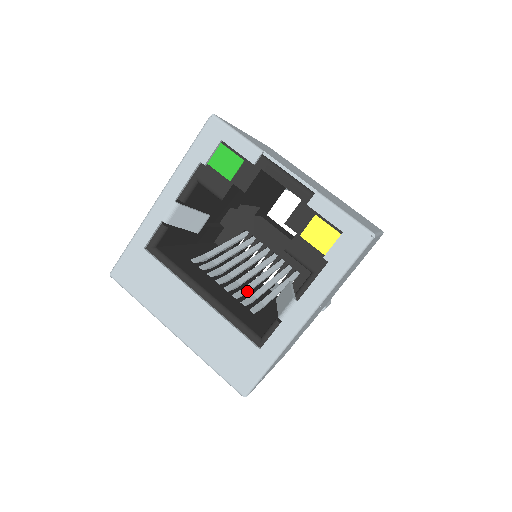
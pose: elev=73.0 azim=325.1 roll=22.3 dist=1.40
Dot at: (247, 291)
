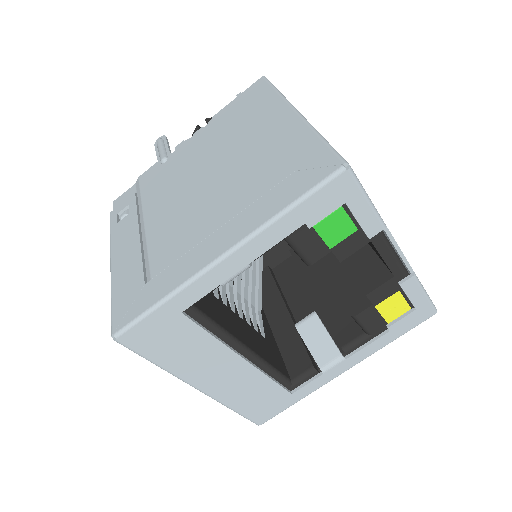
Dot at: (247, 302)
